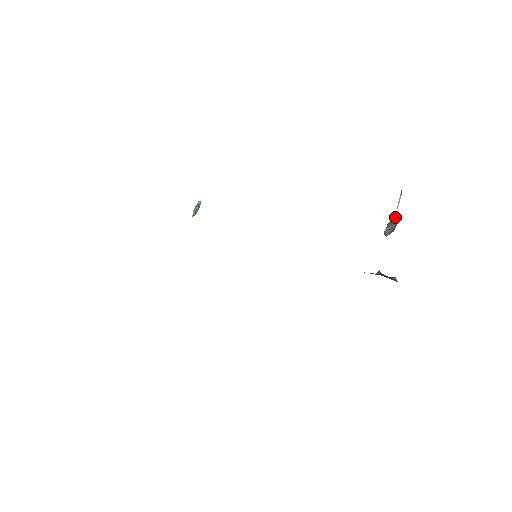
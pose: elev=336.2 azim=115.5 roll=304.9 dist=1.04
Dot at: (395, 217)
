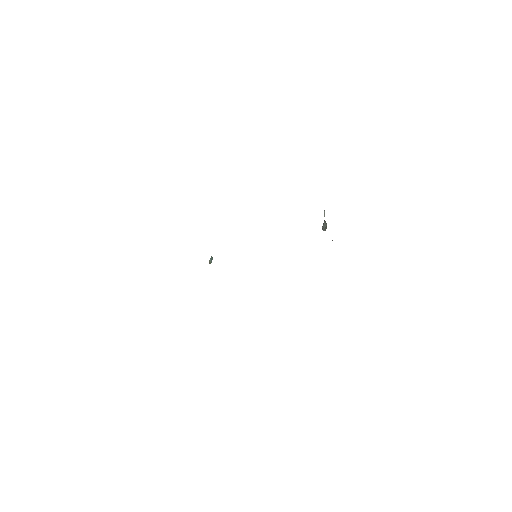
Dot at: (325, 221)
